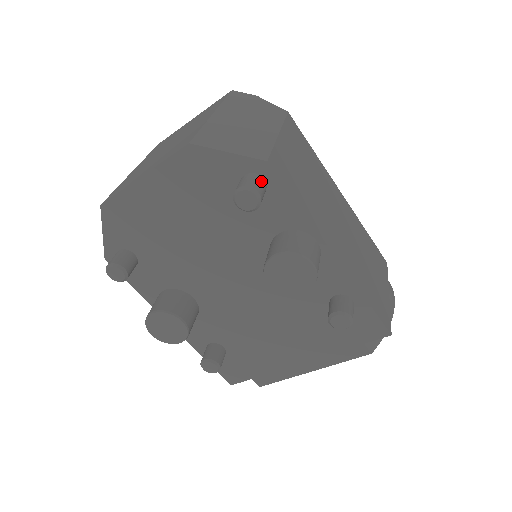
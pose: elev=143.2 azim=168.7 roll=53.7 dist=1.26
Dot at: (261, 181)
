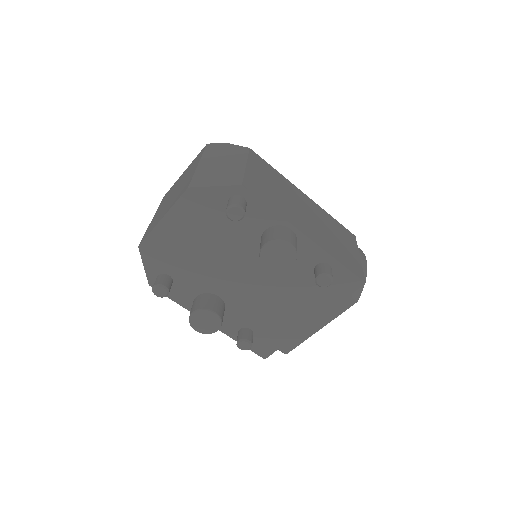
Dot at: (241, 199)
